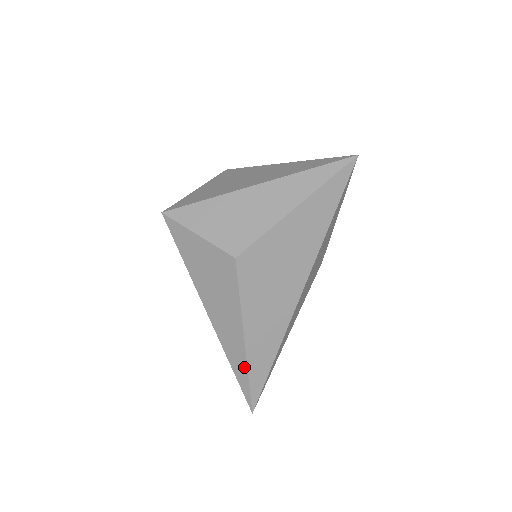
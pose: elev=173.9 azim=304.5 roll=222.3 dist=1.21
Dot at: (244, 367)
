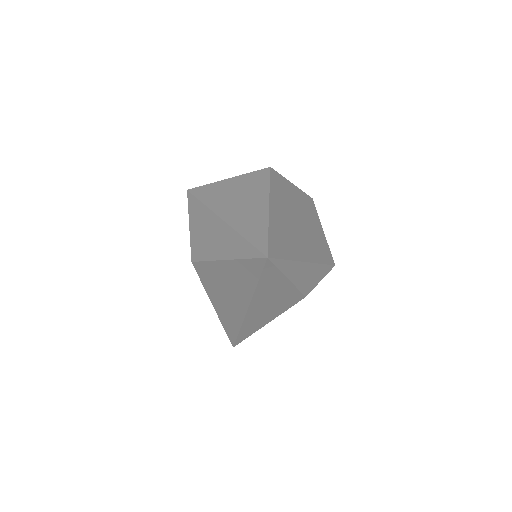
Dot at: occluded
